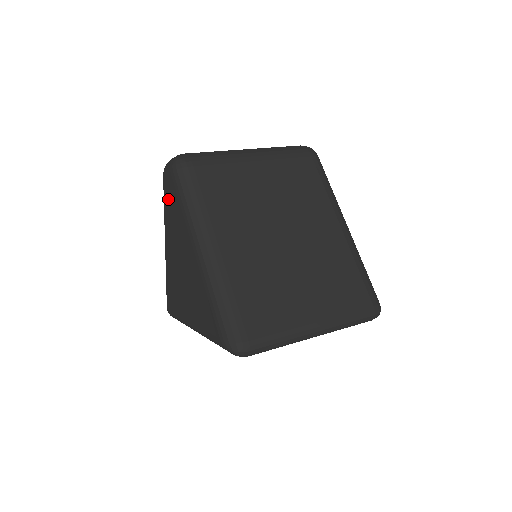
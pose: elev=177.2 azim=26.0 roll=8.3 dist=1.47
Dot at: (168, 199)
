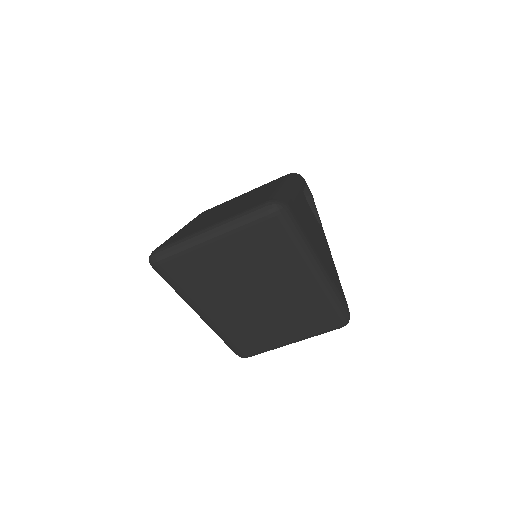
Dot at: occluded
